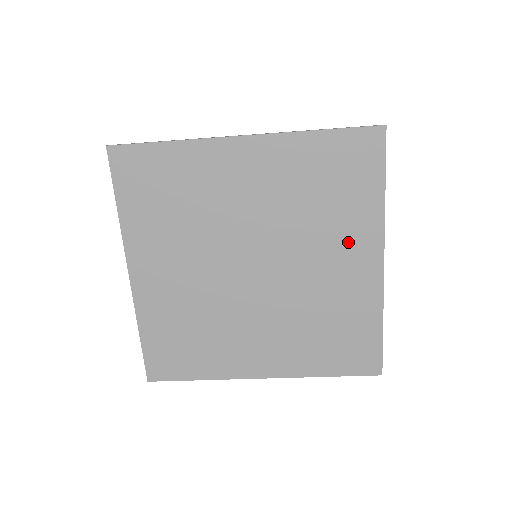
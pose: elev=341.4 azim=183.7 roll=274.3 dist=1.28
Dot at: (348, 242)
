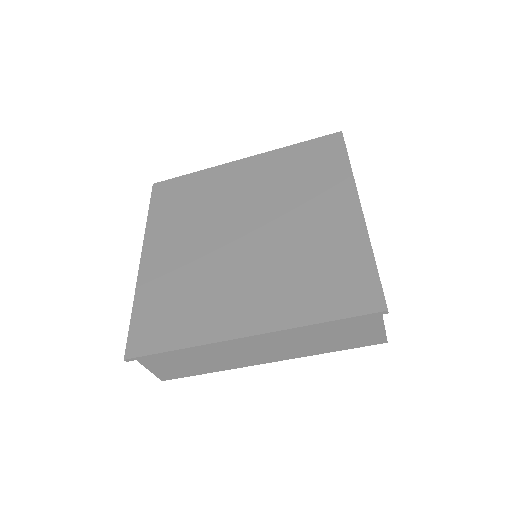
Dot at: (326, 199)
